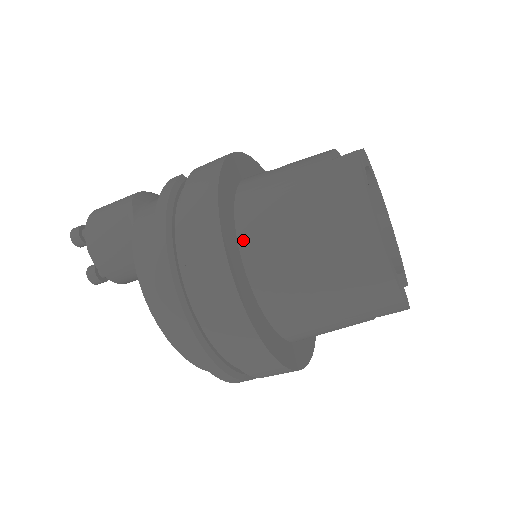
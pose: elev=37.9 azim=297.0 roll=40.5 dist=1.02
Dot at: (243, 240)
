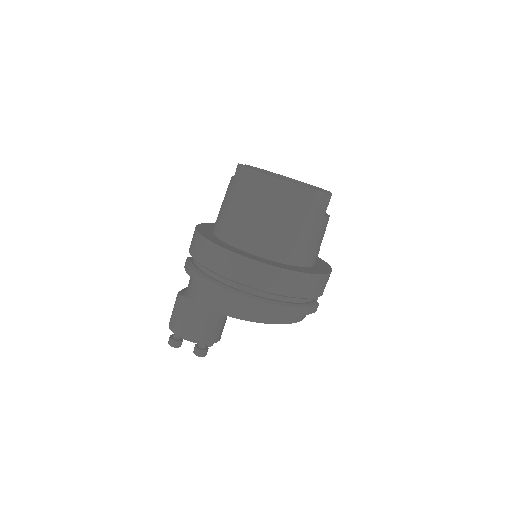
Dot at: (235, 244)
